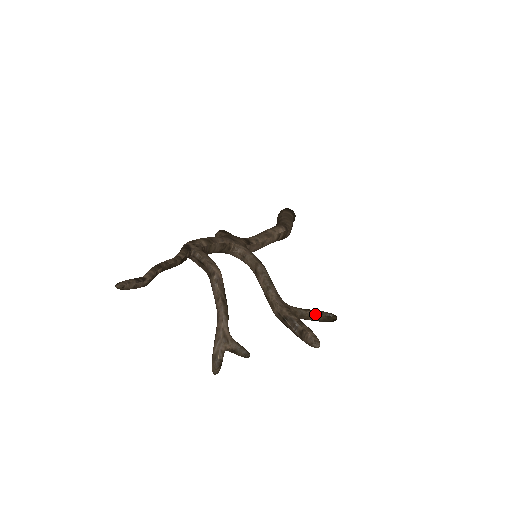
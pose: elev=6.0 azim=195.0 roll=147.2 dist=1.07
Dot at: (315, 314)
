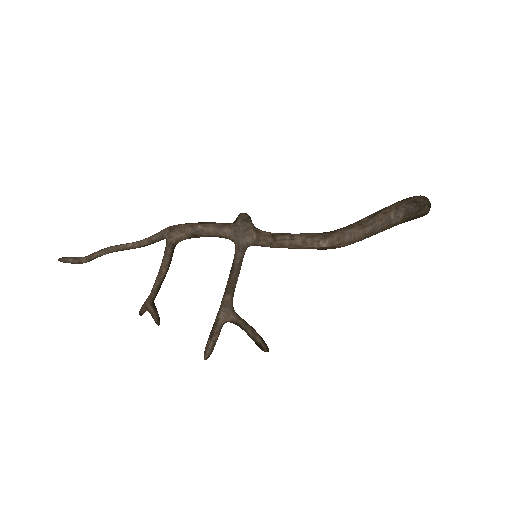
Dot at: (250, 335)
